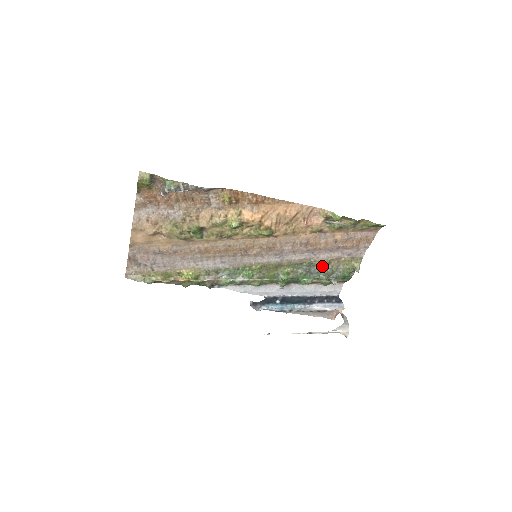
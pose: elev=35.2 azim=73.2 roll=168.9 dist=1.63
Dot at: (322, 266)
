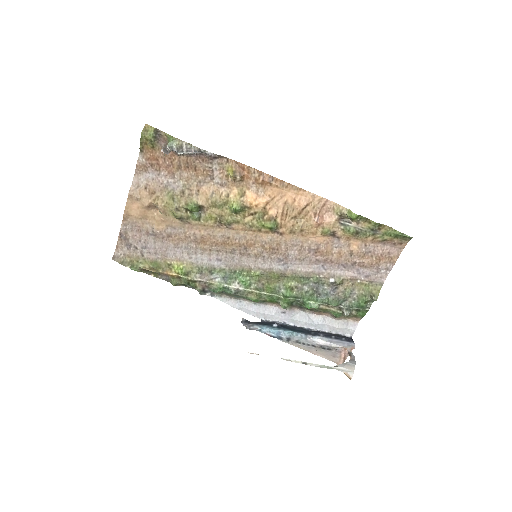
Dot at: (333, 286)
